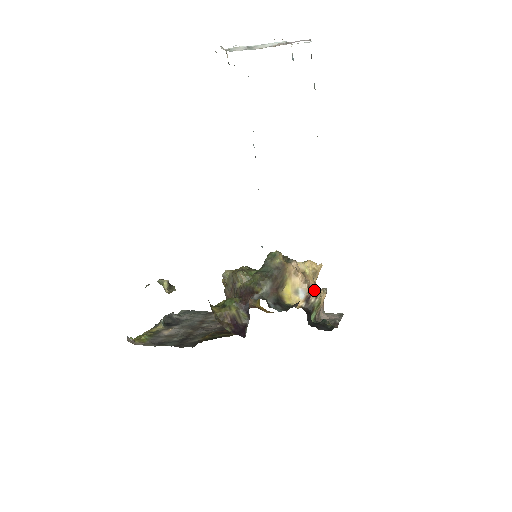
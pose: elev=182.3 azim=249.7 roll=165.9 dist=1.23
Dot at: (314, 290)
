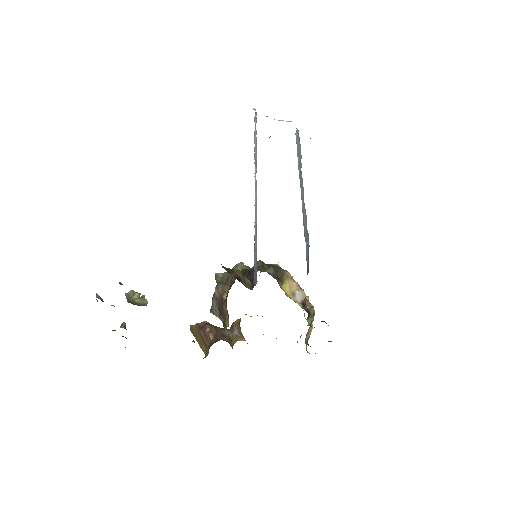
Dot at: (308, 302)
